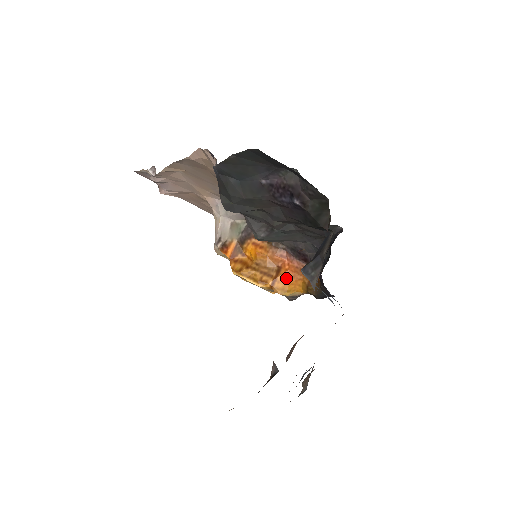
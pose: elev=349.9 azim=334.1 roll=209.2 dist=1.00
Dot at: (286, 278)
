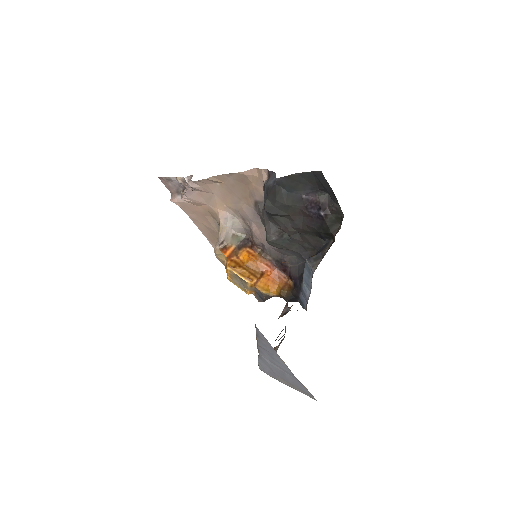
Dot at: (267, 281)
